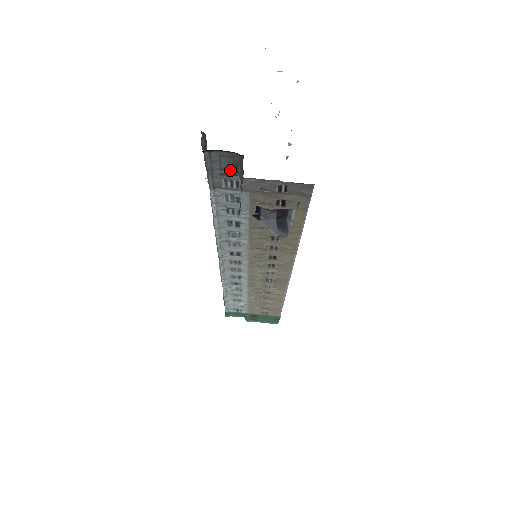
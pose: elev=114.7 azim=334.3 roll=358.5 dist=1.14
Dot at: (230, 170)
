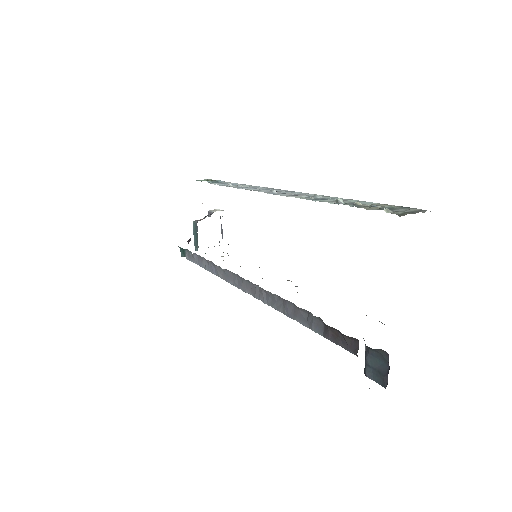
Dot at: occluded
